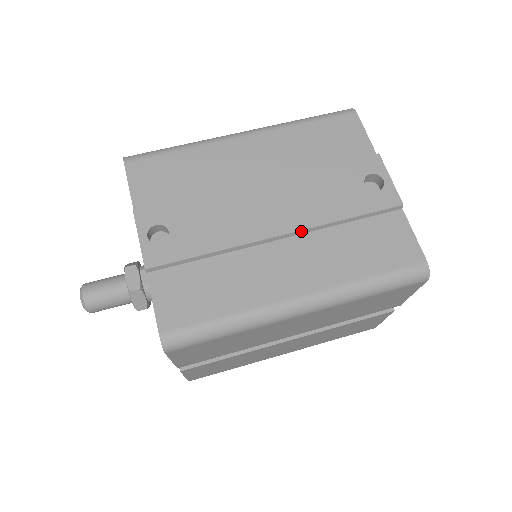
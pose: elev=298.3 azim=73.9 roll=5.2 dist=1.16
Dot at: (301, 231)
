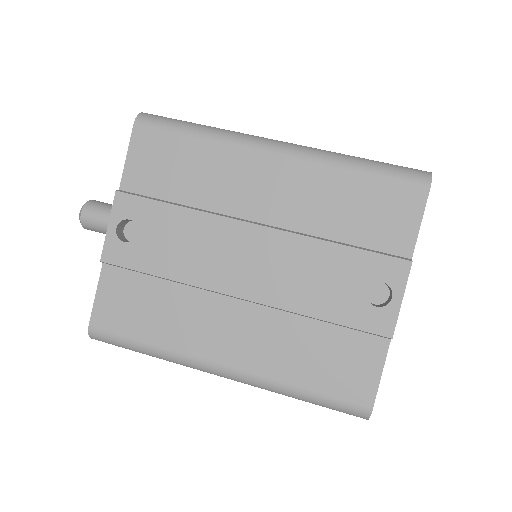
Dot at: (264, 304)
